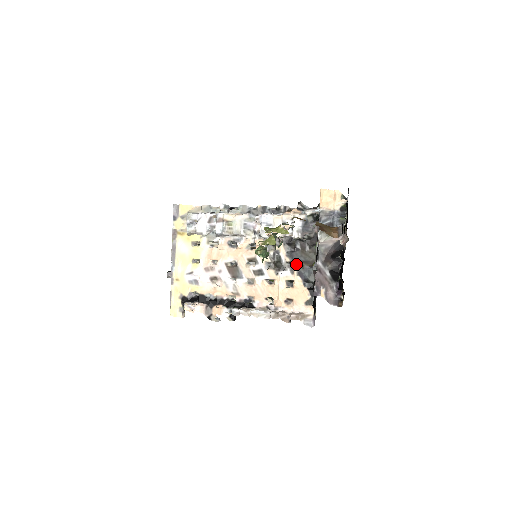
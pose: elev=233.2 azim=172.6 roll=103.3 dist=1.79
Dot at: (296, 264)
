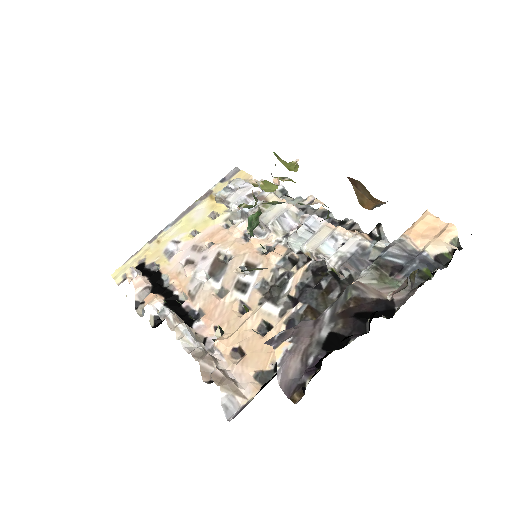
Dot at: (298, 305)
